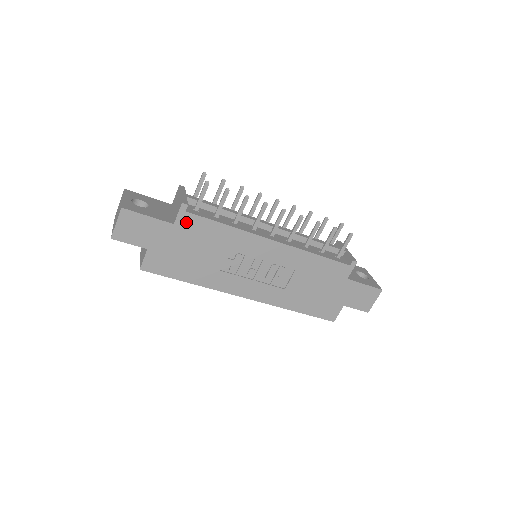
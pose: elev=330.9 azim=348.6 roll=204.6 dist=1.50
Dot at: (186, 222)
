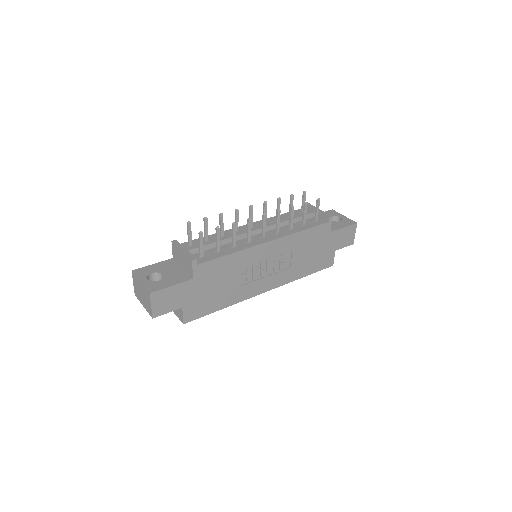
Dot at: (201, 271)
